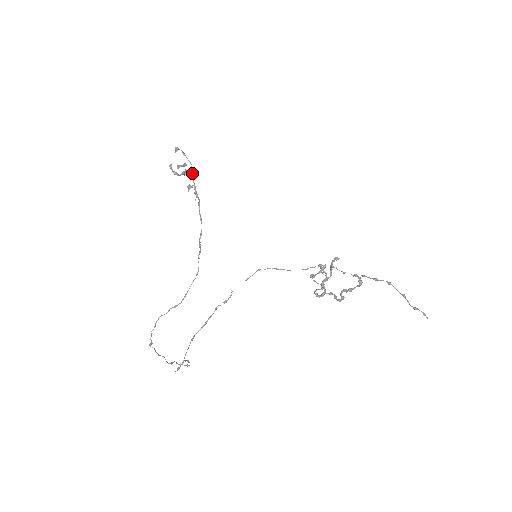
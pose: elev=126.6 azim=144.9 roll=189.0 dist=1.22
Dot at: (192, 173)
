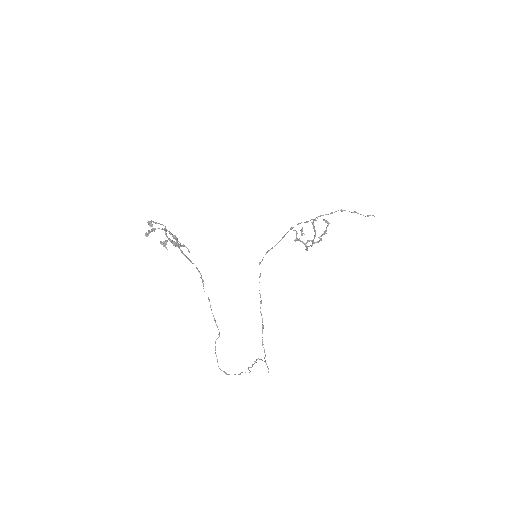
Dot at: occluded
